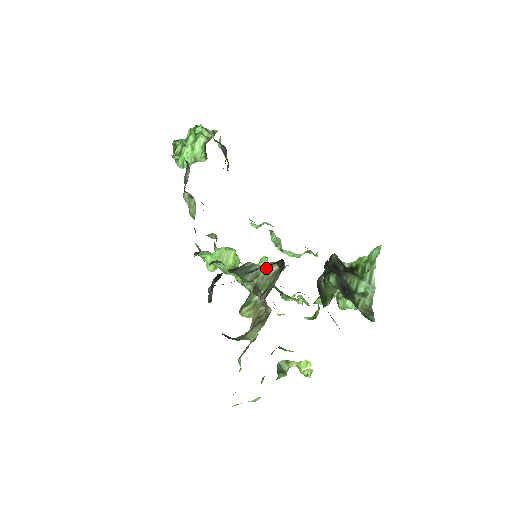
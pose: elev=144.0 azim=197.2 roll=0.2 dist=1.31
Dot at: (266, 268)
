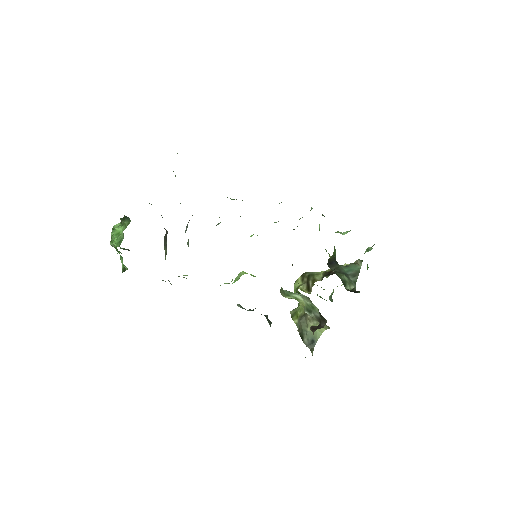
Dot at: occluded
